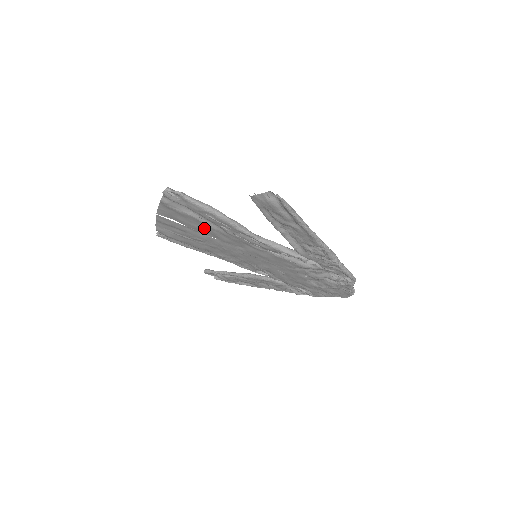
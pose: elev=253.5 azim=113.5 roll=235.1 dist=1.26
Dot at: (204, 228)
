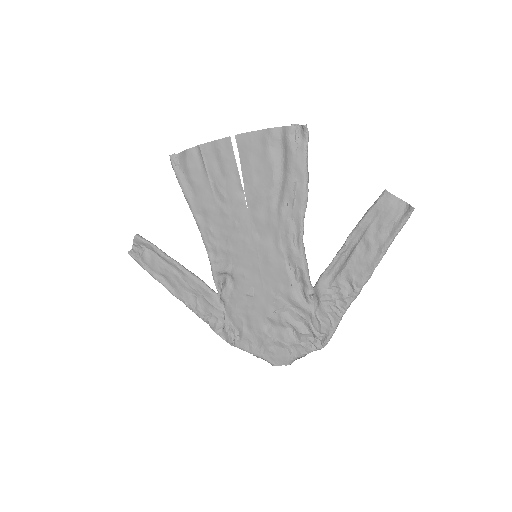
Dot at: (260, 188)
